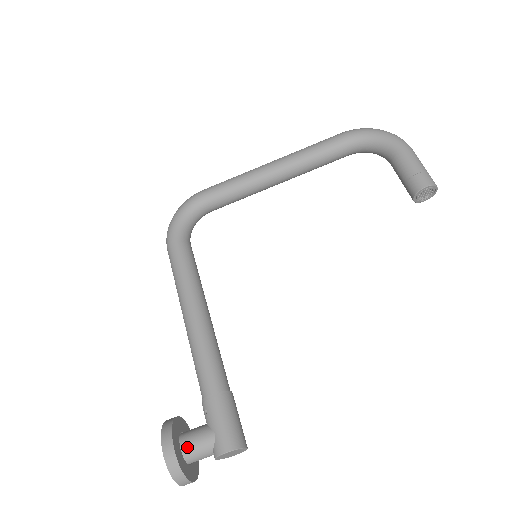
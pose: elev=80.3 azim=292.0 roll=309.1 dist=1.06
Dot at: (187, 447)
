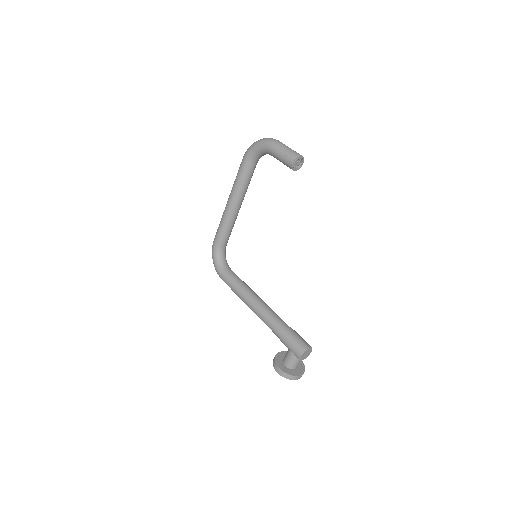
Dot at: (287, 364)
